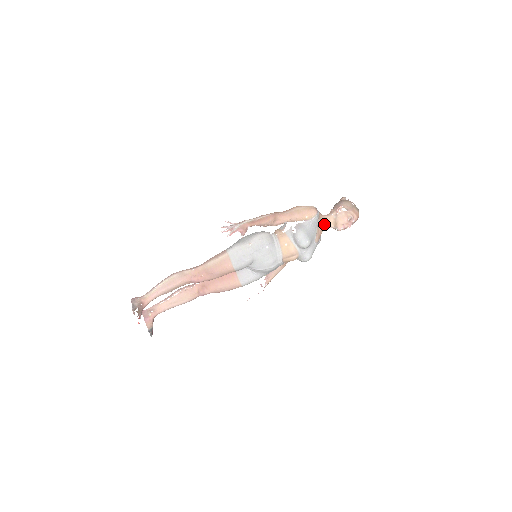
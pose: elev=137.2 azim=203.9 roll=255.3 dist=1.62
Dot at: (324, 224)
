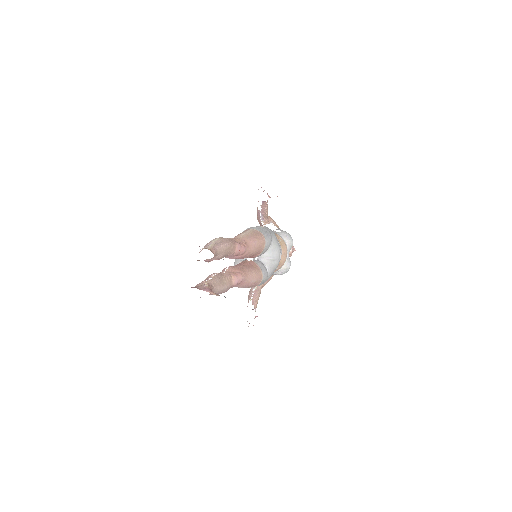
Dot at: occluded
